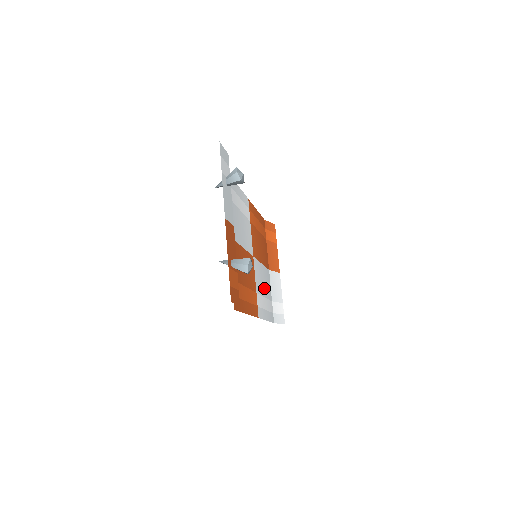
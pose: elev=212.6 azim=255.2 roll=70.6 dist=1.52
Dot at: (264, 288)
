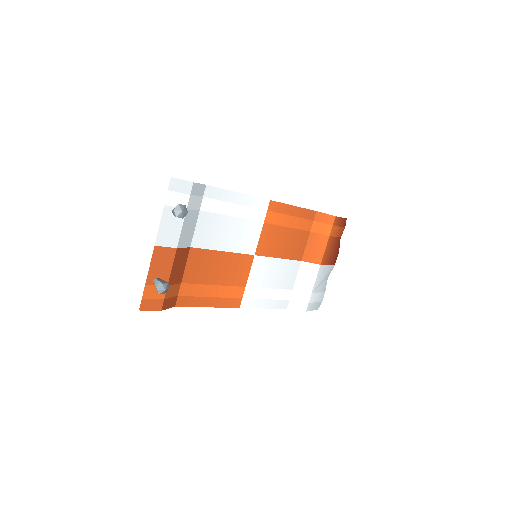
Dot at: (274, 280)
